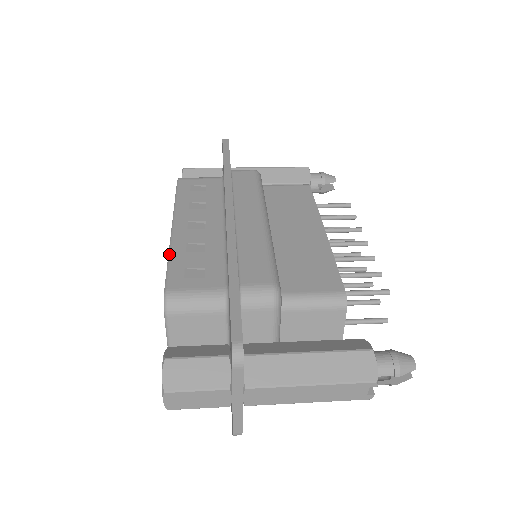
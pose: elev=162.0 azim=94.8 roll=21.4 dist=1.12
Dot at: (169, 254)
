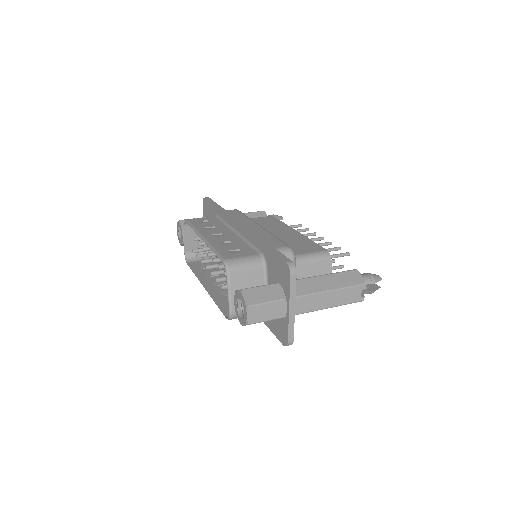
Dot at: (212, 247)
